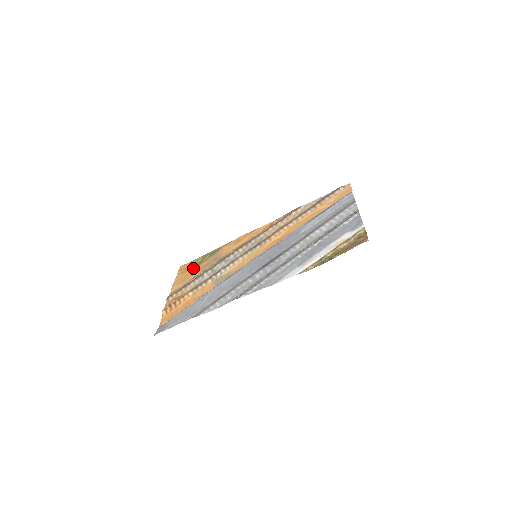
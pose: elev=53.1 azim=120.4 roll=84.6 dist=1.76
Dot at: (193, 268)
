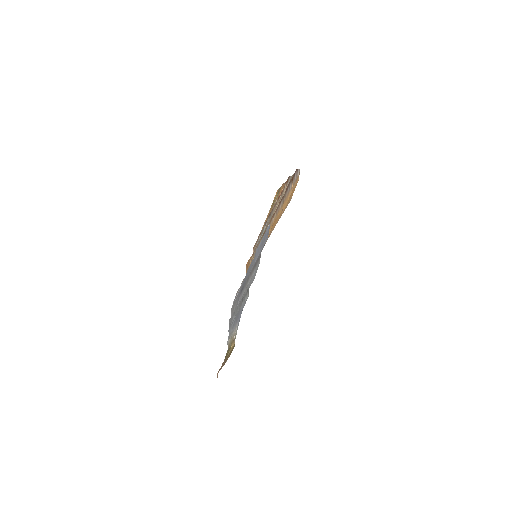
Dot at: occluded
